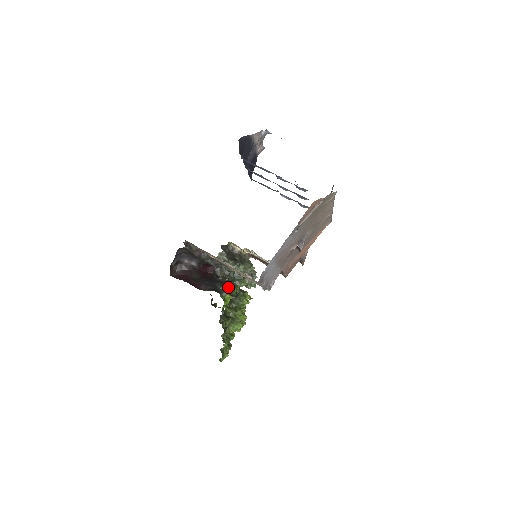
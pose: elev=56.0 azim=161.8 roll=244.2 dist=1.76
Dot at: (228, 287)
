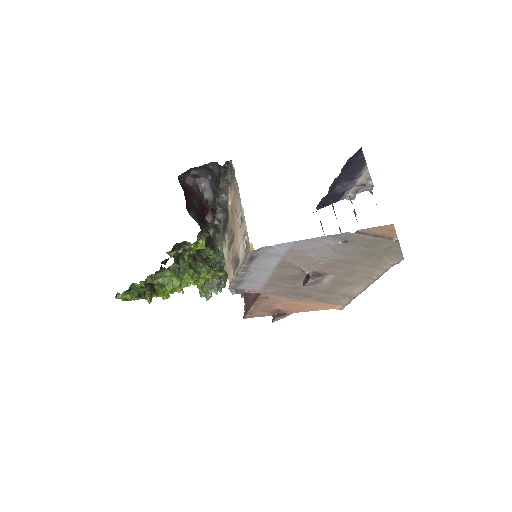
Dot at: (209, 242)
